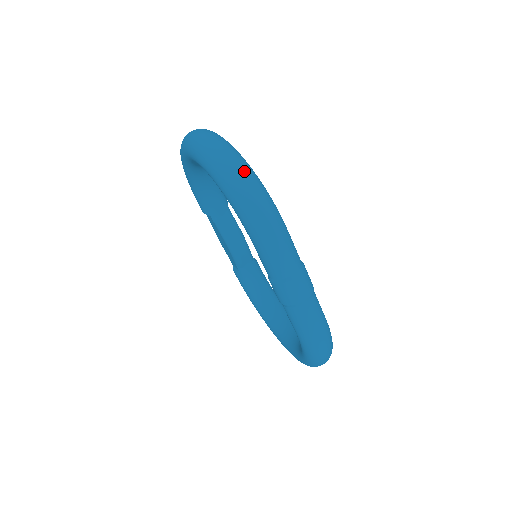
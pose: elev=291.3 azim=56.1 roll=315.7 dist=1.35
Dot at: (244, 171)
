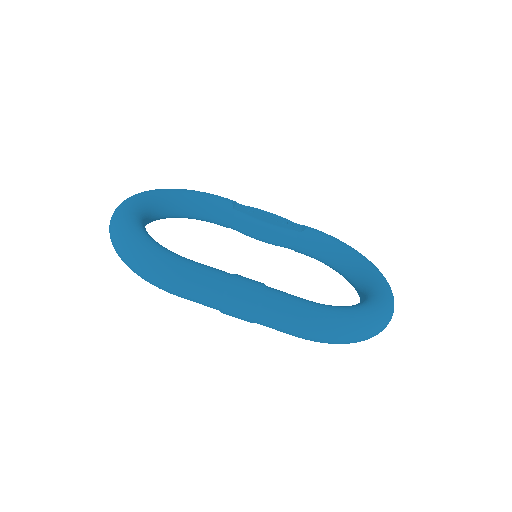
Dot at: (122, 246)
